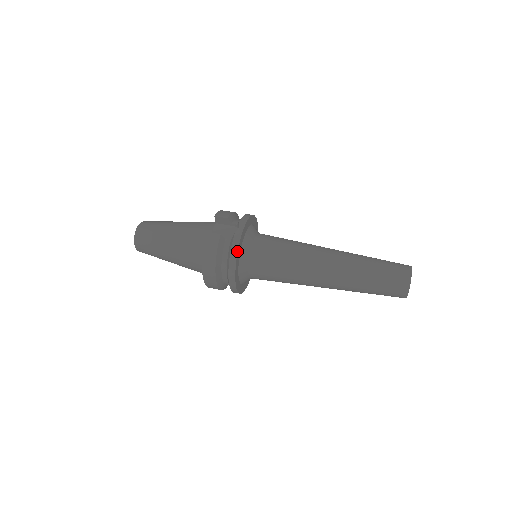
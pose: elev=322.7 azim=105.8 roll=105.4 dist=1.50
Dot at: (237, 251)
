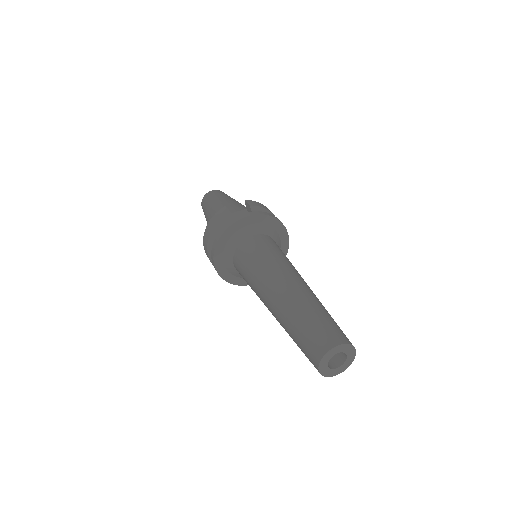
Dot at: (226, 229)
